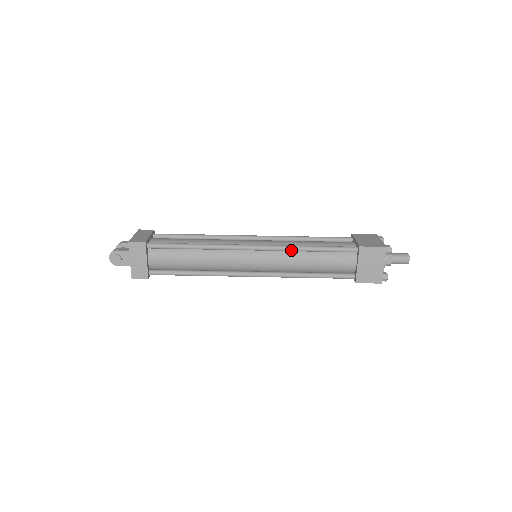
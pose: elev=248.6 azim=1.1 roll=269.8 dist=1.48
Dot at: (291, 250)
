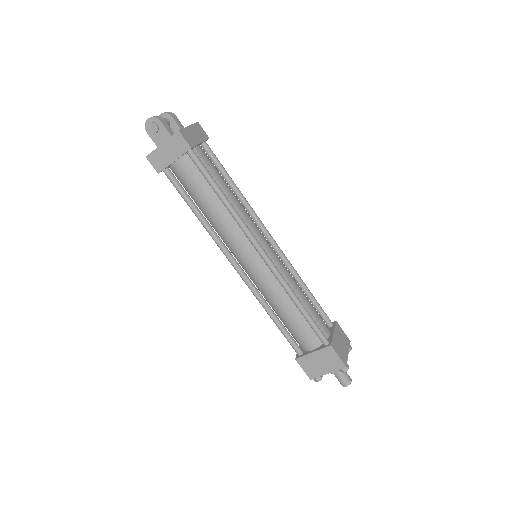
Dot at: (285, 289)
